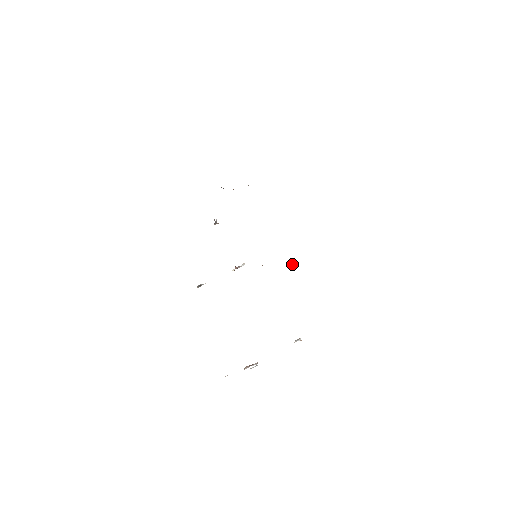
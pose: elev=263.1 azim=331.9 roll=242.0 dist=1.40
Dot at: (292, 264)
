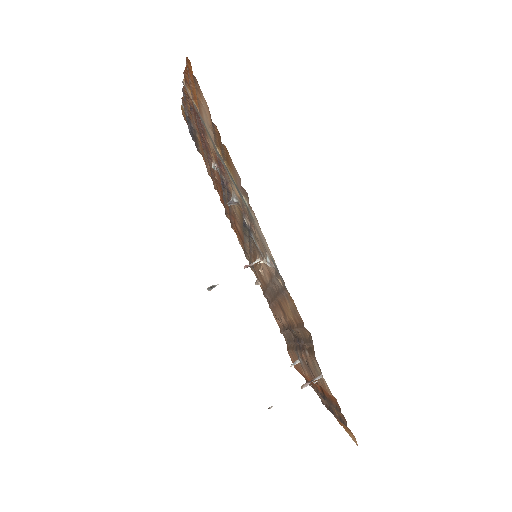
Dot at: (258, 280)
